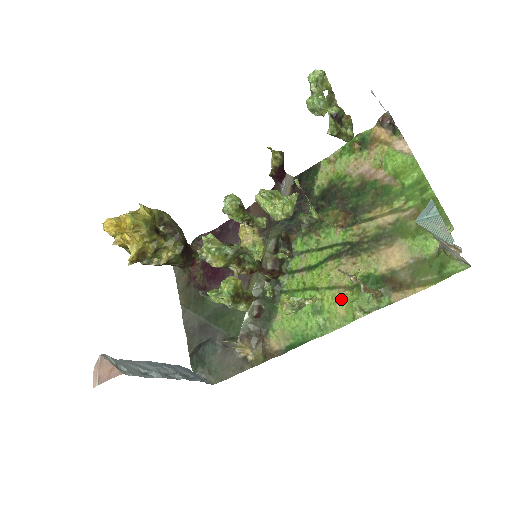
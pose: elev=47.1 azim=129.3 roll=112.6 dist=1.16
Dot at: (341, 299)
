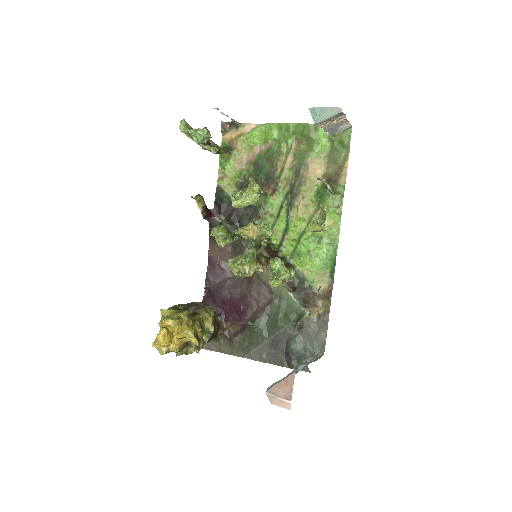
Dot at: occluded
